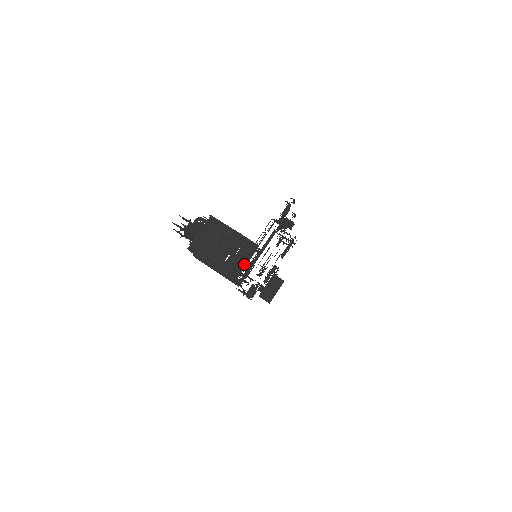
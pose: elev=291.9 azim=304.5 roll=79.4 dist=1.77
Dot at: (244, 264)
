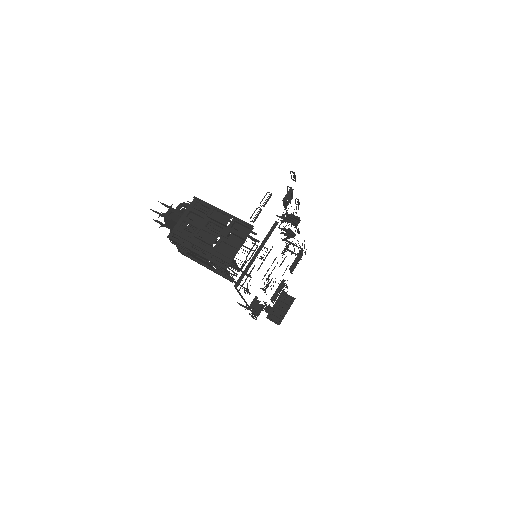
Dot at: (236, 249)
